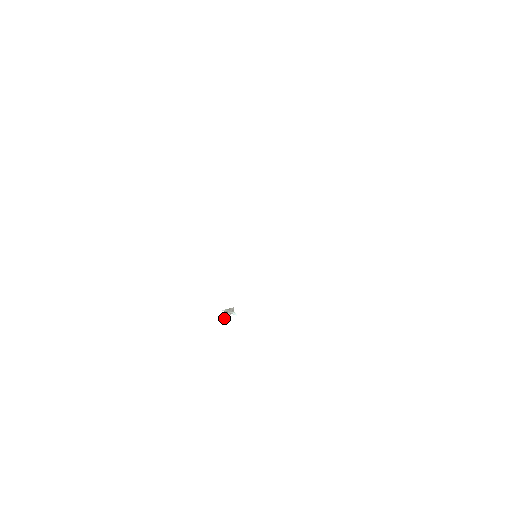
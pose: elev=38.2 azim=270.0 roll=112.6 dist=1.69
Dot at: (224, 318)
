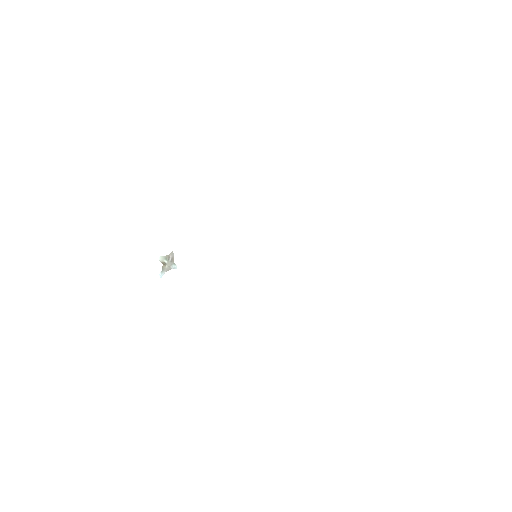
Dot at: (161, 276)
